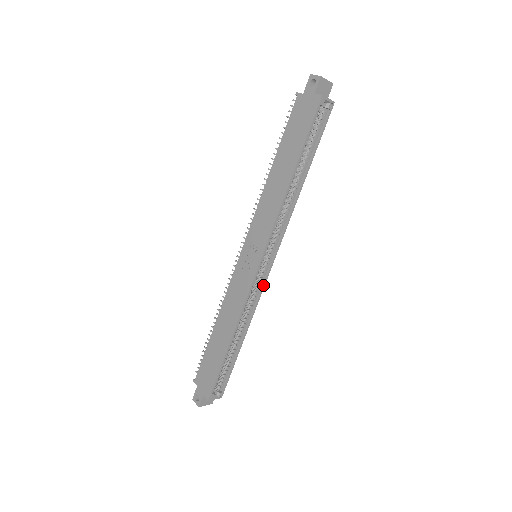
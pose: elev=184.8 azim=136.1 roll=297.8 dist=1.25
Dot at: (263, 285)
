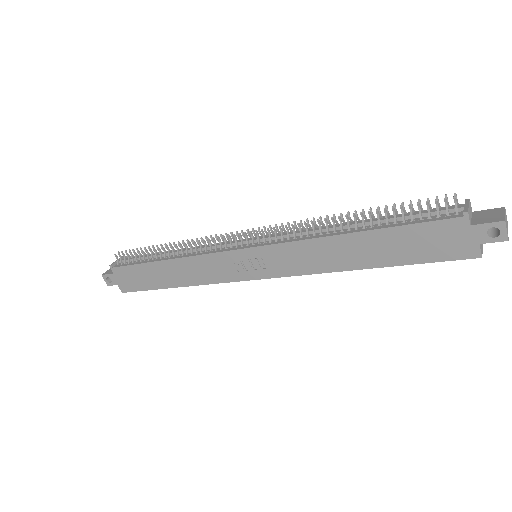
Dot at: occluded
